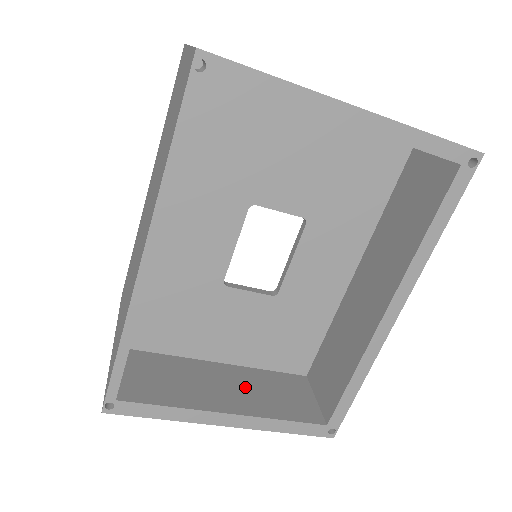
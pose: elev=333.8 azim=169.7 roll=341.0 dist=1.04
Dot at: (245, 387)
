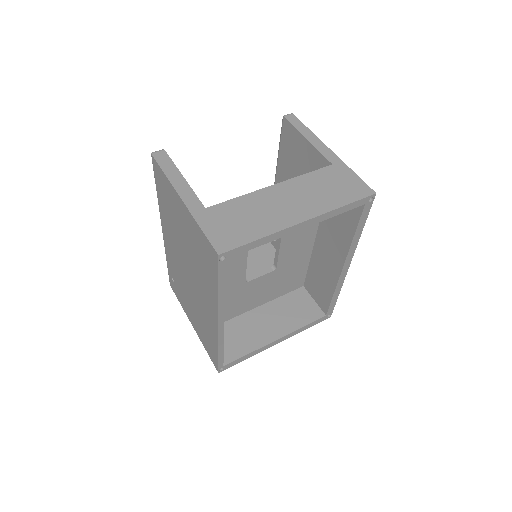
Dot at: (276, 317)
